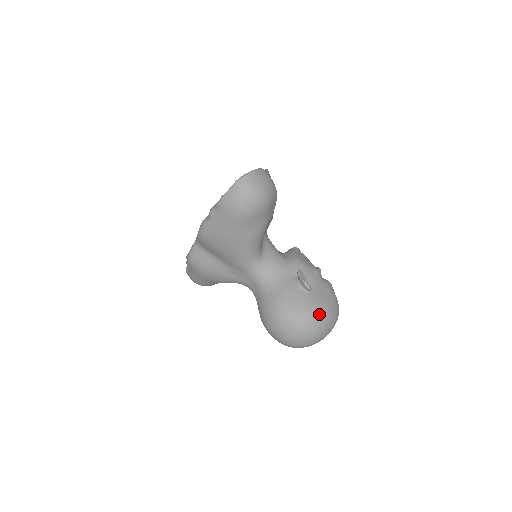
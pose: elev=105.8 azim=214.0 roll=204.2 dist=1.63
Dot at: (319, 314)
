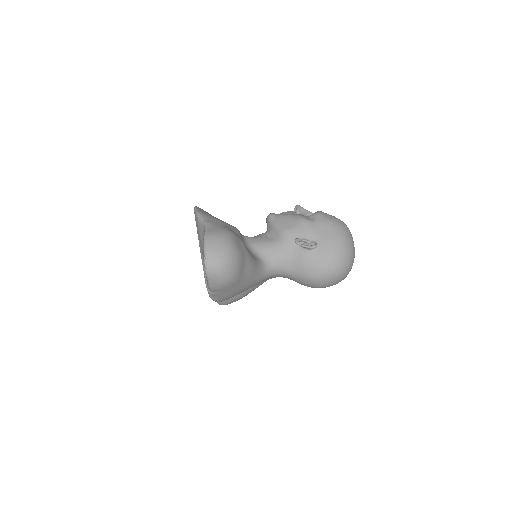
Dot at: (340, 252)
